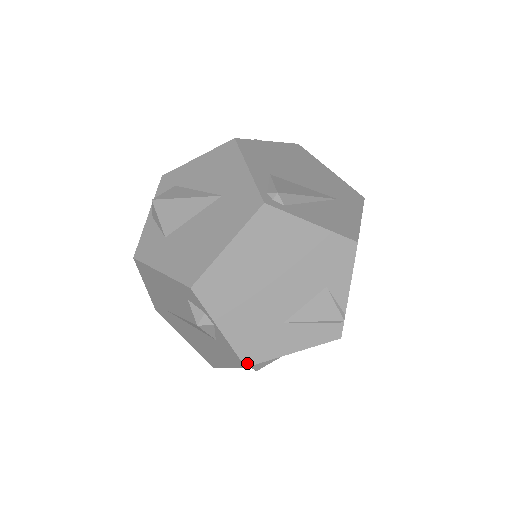
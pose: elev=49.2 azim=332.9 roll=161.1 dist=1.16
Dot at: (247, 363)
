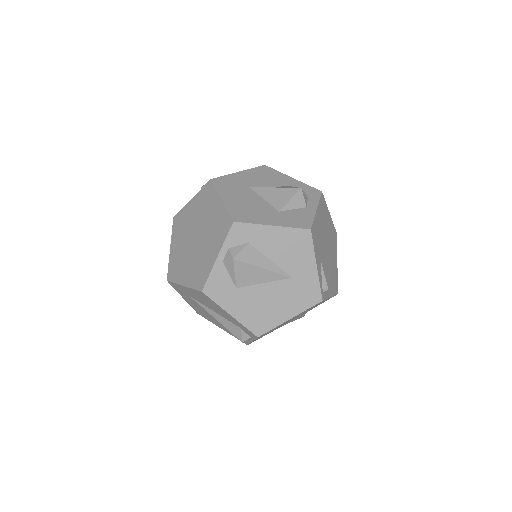
Dot at: occluded
